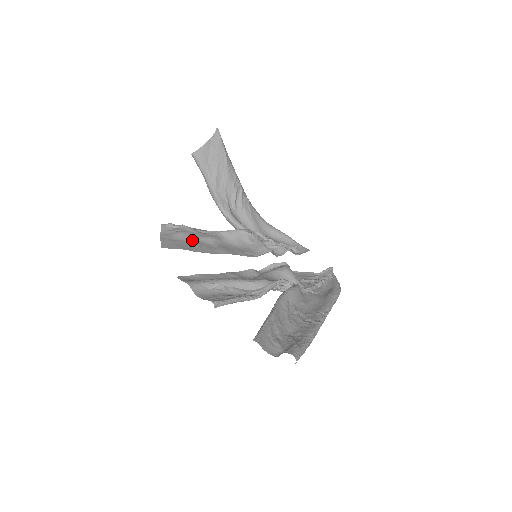
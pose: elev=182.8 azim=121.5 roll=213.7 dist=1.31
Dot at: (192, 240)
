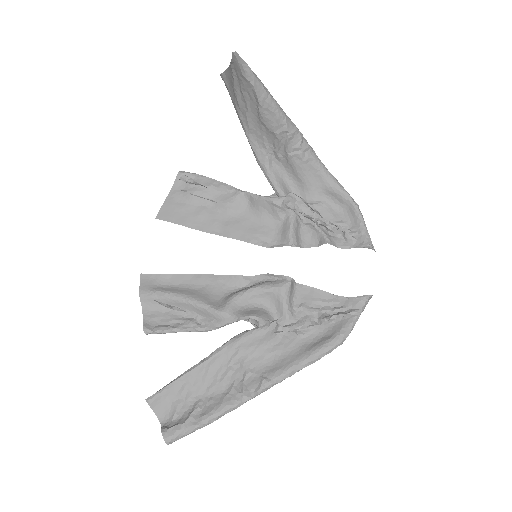
Dot at: (202, 204)
